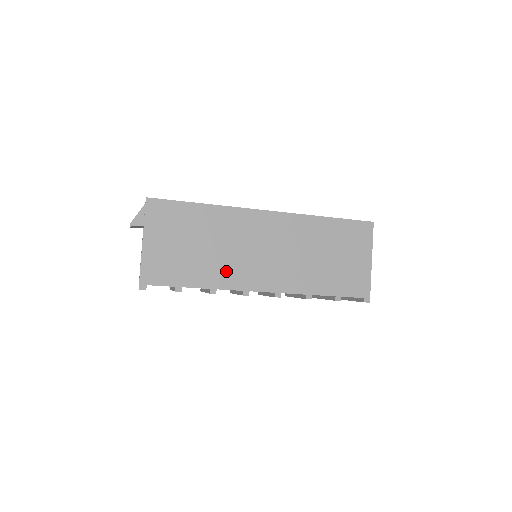
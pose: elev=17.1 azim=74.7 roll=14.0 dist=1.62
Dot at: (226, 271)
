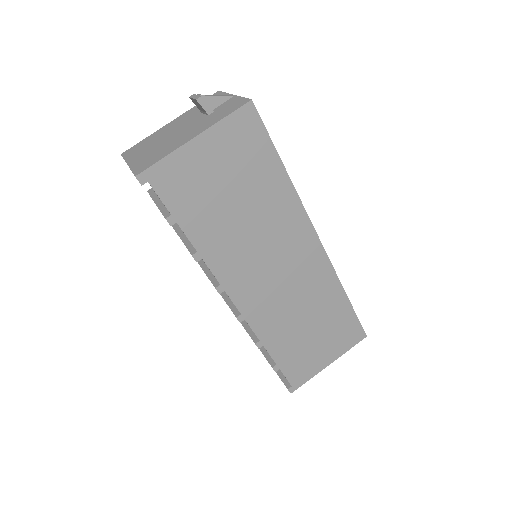
Dot at: (229, 252)
